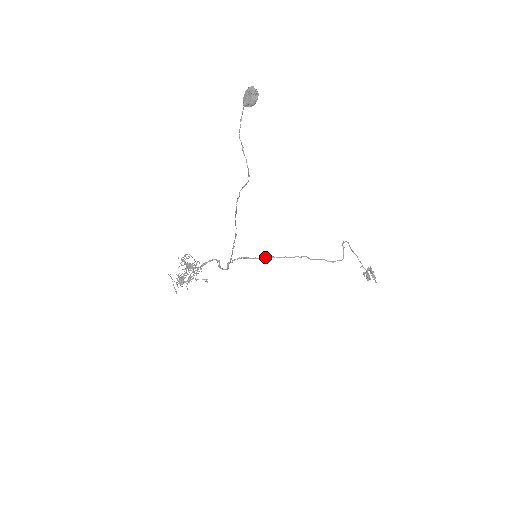
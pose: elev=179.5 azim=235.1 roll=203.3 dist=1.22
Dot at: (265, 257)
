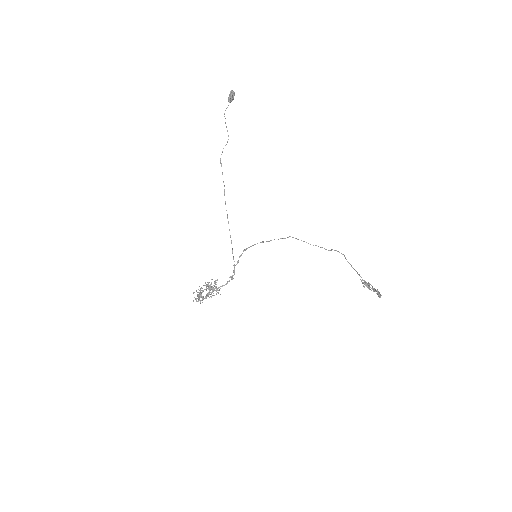
Dot at: (257, 243)
